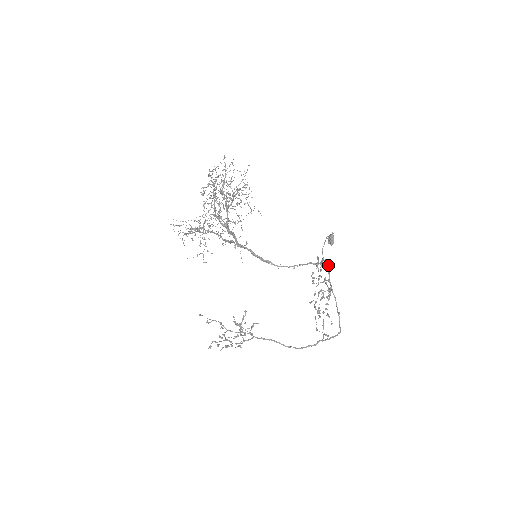
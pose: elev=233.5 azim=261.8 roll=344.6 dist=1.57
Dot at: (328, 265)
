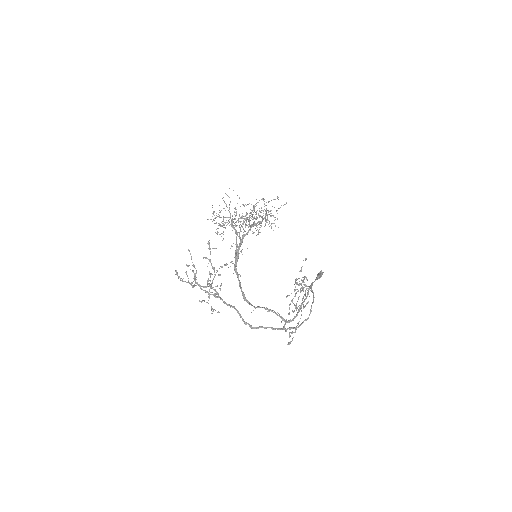
Dot at: occluded
